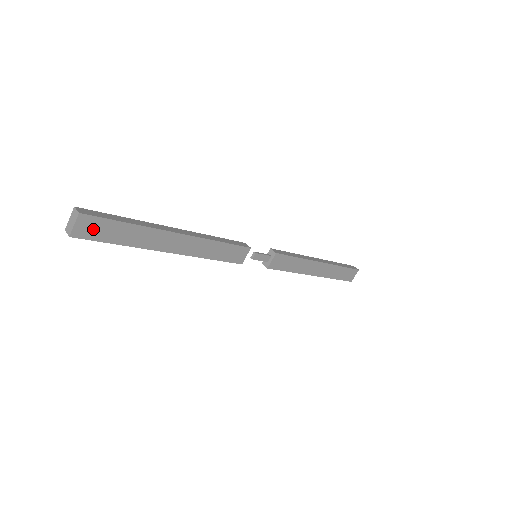
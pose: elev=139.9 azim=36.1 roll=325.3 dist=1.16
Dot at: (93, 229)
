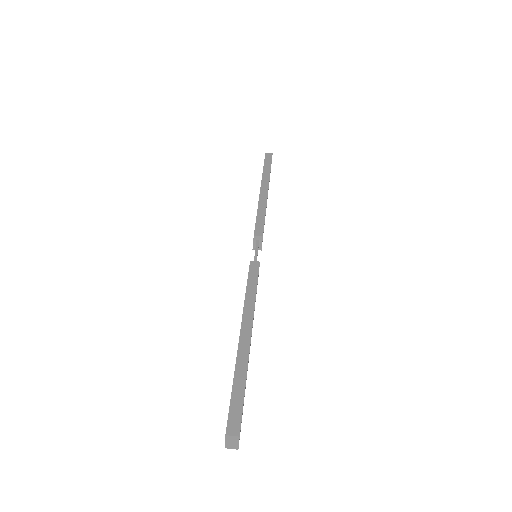
Dot at: occluded
